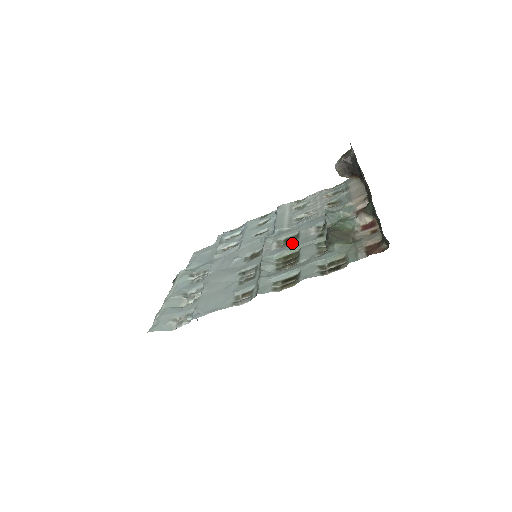
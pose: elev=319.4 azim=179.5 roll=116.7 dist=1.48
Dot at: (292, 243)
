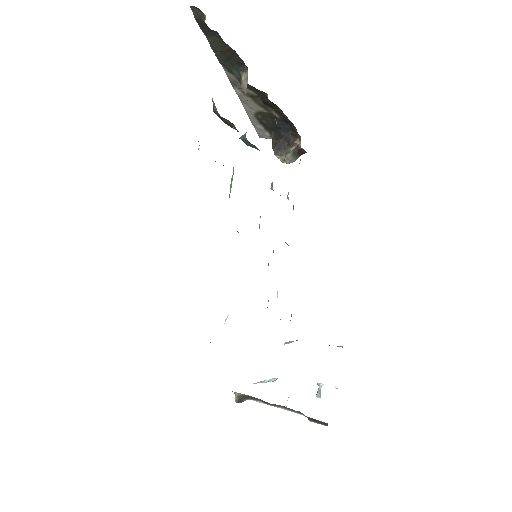
Dot at: occluded
